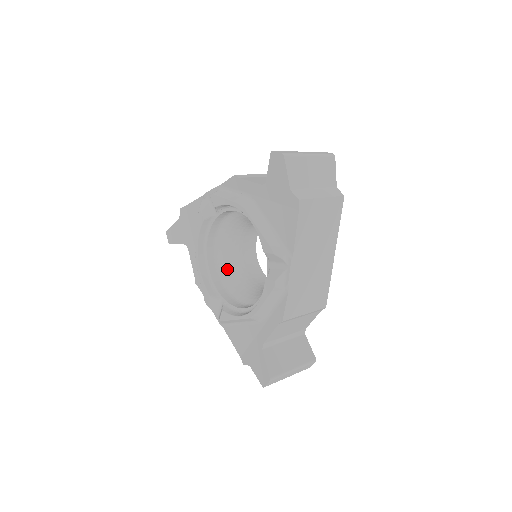
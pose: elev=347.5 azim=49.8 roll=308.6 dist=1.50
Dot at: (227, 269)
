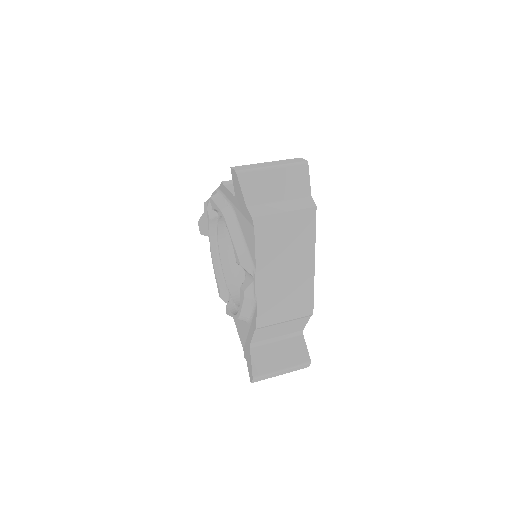
Dot at: occluded
